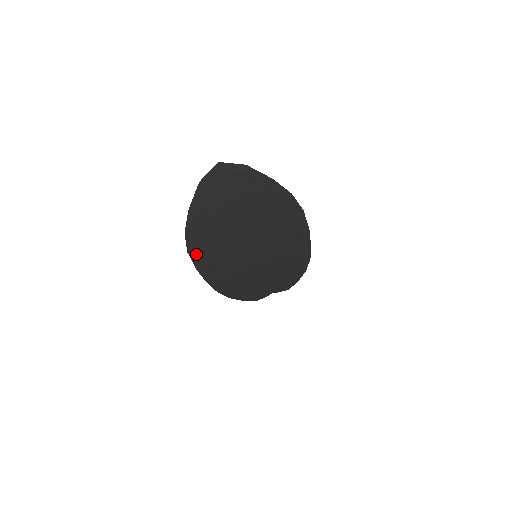
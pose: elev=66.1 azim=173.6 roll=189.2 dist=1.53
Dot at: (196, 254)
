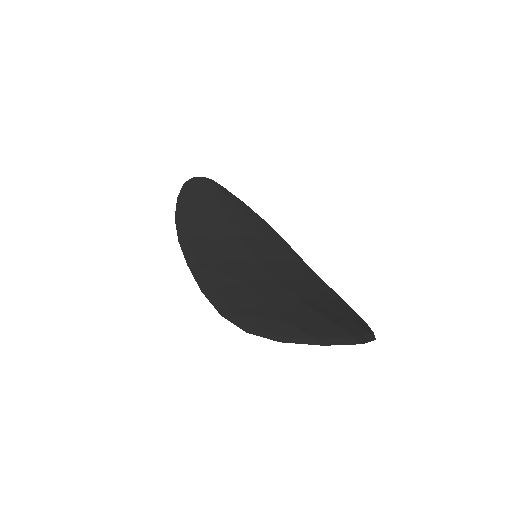
Dot at: (224, 306)
